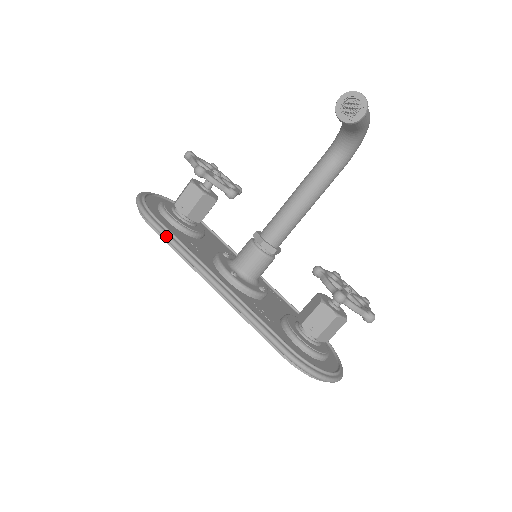
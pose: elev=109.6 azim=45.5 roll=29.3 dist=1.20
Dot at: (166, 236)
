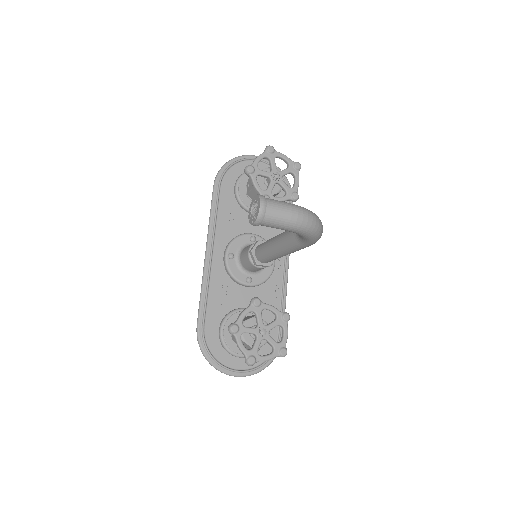
Dot at: (212, 201)
